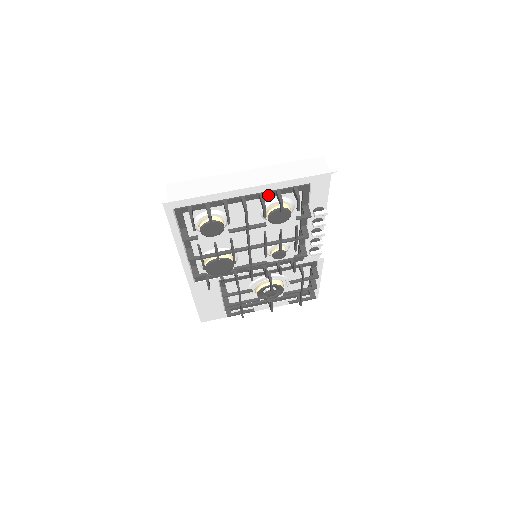
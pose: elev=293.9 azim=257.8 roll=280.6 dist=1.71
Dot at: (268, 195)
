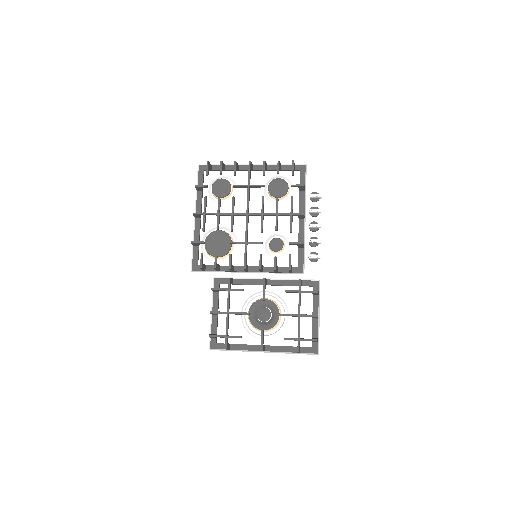
Dot at: (271, 168)
